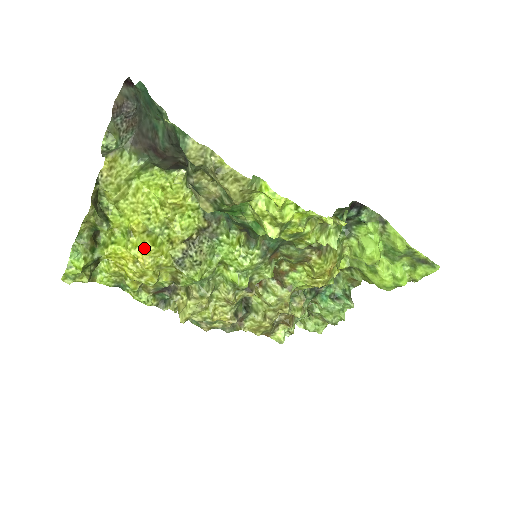
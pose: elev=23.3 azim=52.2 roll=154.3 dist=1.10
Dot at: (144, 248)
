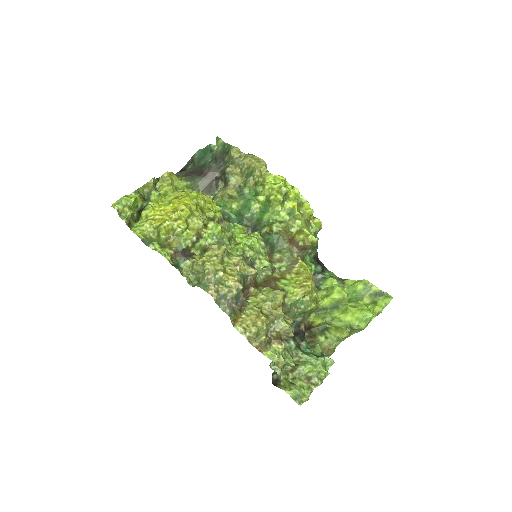
Dot at: (187, 198)
